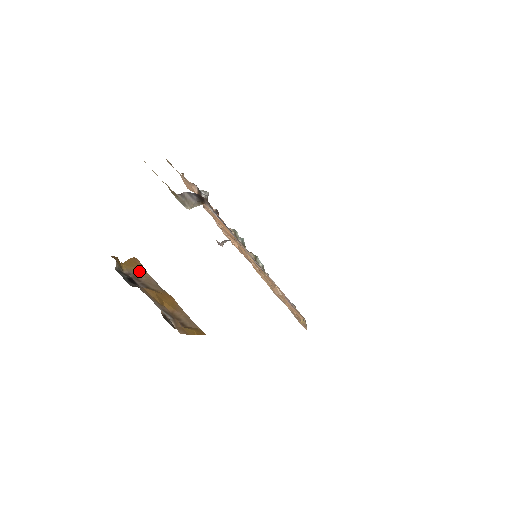
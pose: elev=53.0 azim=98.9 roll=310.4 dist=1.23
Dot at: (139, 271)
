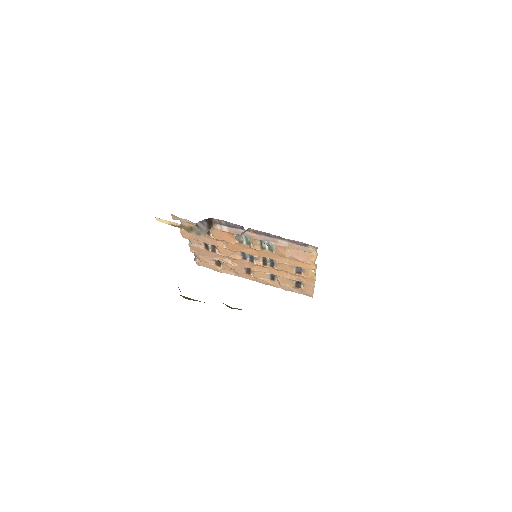
Dot at: occluded
